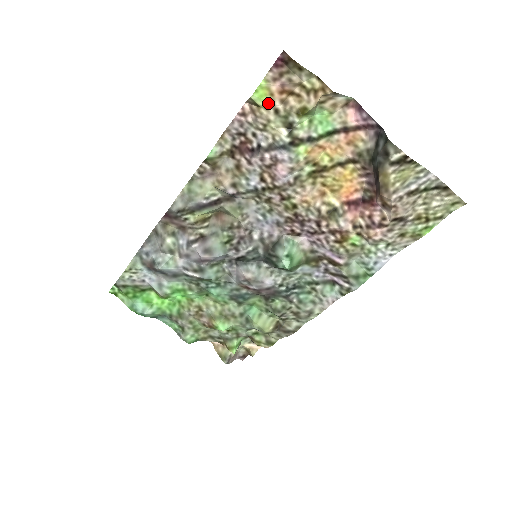
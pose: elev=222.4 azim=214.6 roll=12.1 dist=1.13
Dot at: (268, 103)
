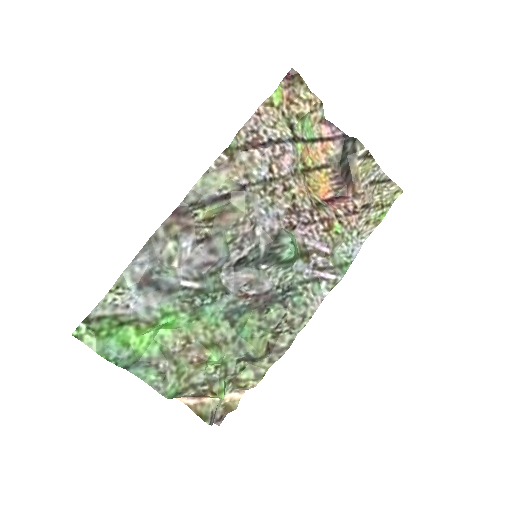
Dot at: (279, 105)
